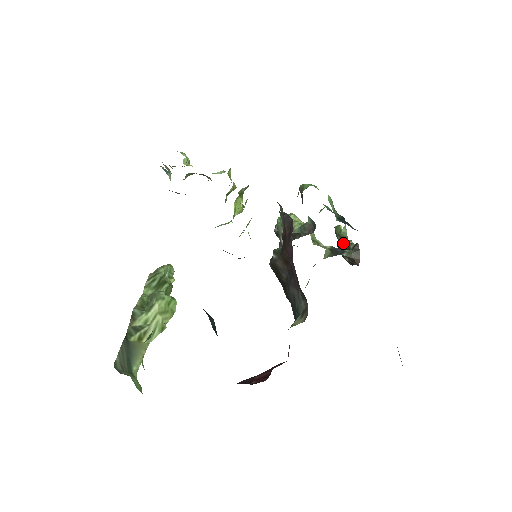
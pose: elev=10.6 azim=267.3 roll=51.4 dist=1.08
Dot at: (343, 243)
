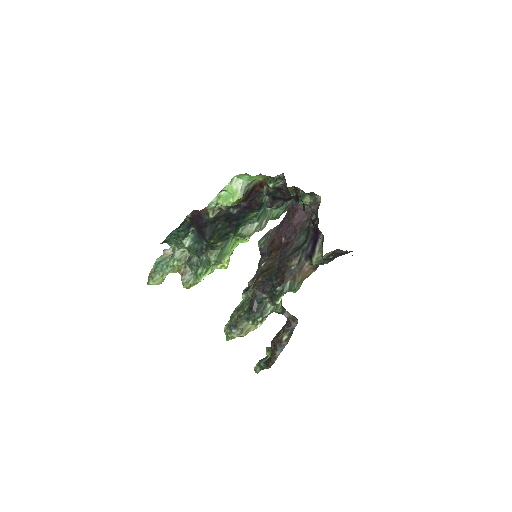
Dot at: (277, 333)
